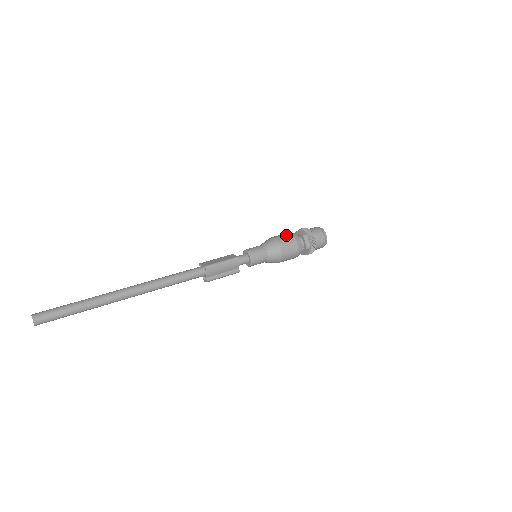
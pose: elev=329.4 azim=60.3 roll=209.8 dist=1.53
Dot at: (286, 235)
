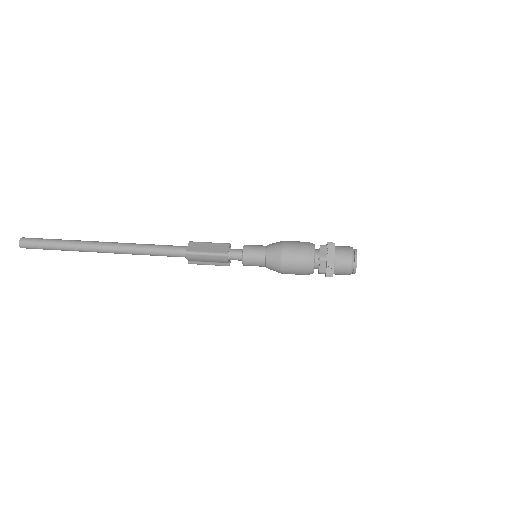
Dot at: (299, 249)
